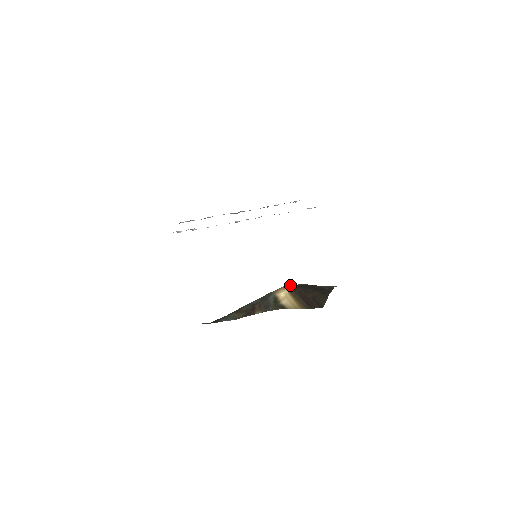
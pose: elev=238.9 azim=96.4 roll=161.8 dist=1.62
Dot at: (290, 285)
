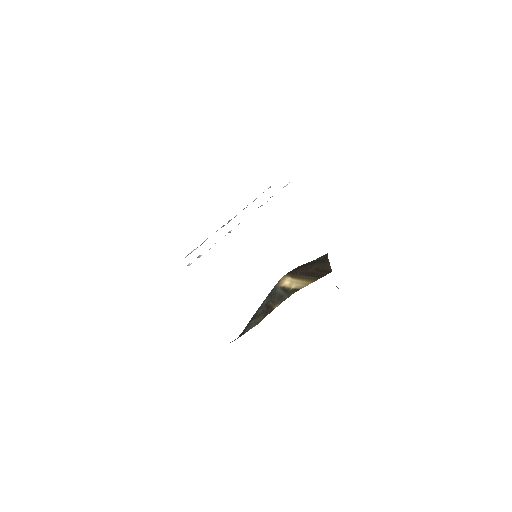
Dot at: (287, 273)
